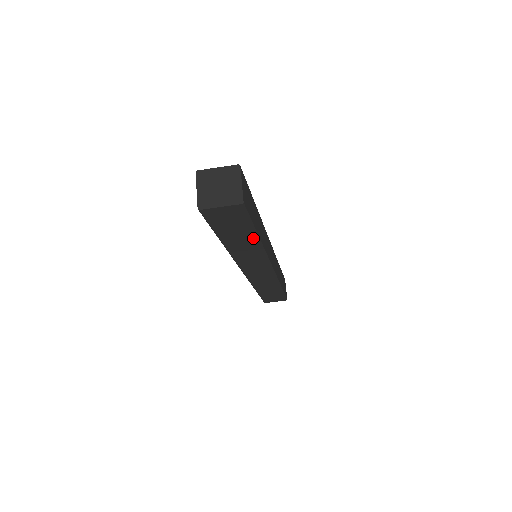
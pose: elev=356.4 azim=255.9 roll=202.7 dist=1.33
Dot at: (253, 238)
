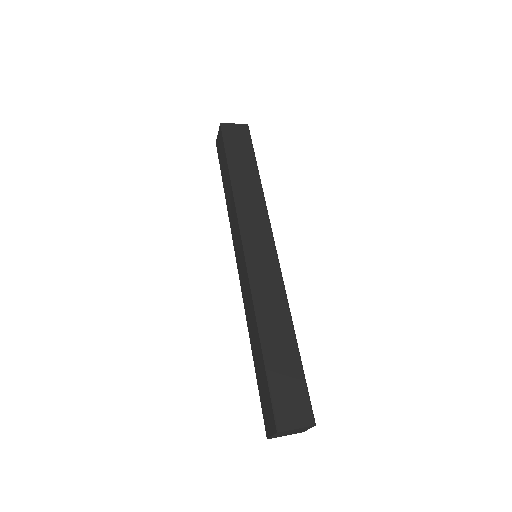
Dot at: occluded
